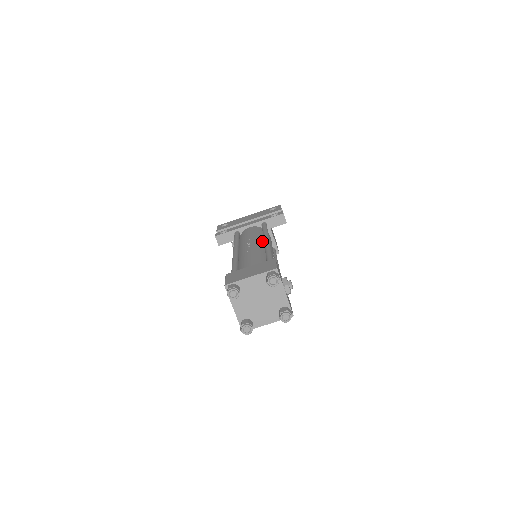
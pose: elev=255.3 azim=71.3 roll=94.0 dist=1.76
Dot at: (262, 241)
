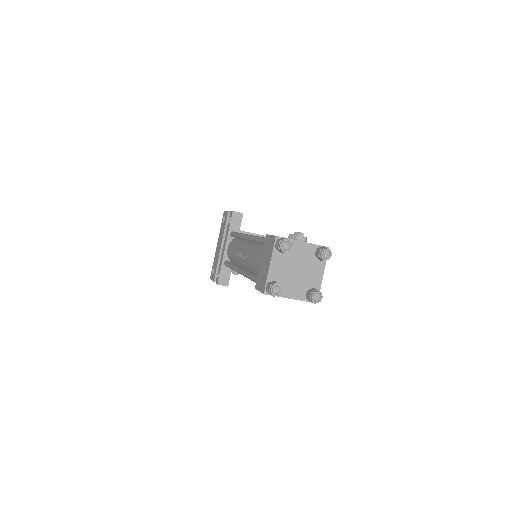
Dot at: (245, 242)
